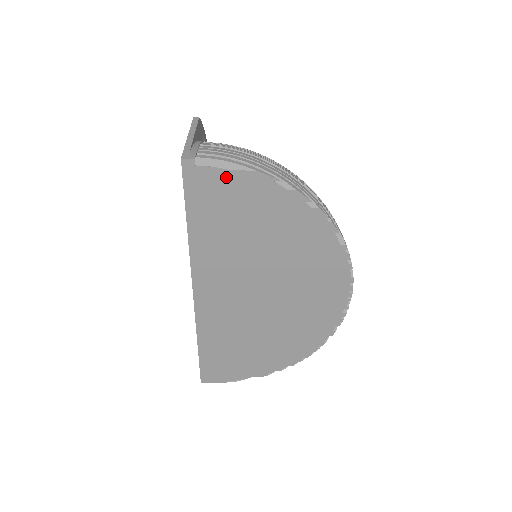
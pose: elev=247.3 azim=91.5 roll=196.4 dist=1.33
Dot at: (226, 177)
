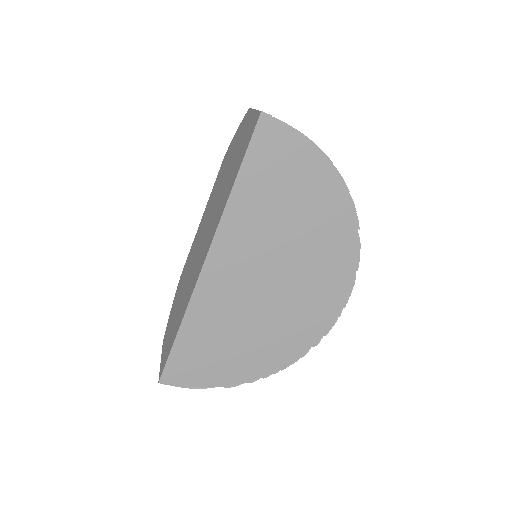
Dot at: (290, 142)
